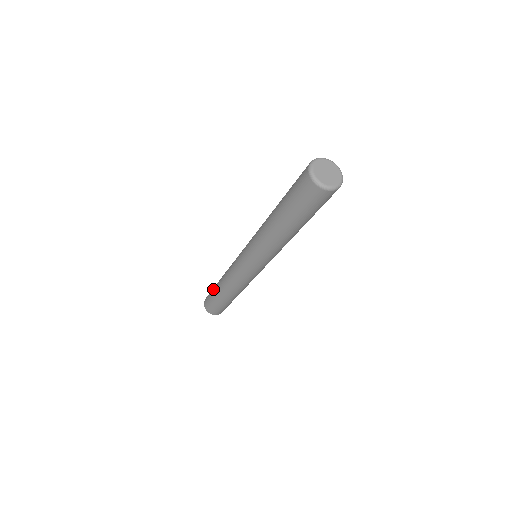
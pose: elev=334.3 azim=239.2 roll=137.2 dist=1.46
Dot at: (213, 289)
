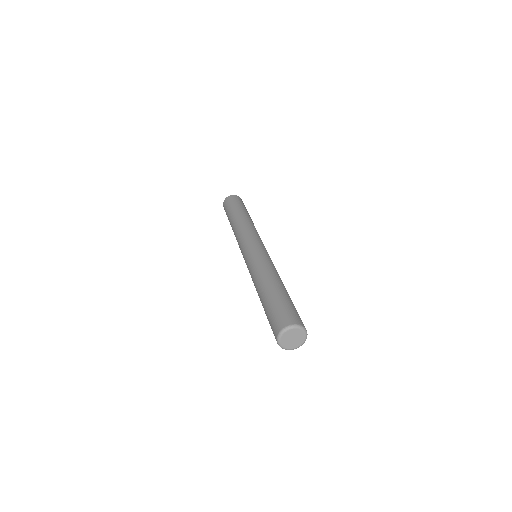
Dot at: (229, 212)
